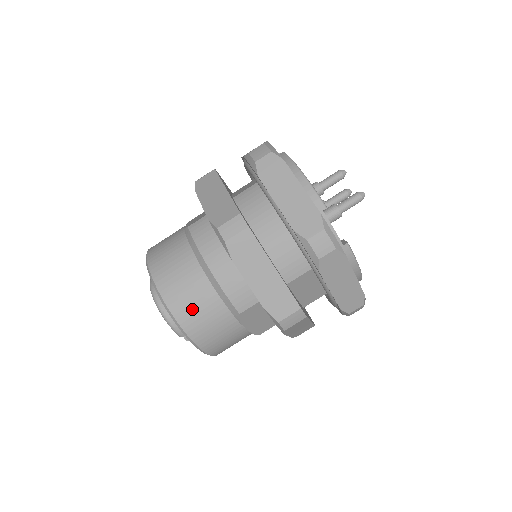
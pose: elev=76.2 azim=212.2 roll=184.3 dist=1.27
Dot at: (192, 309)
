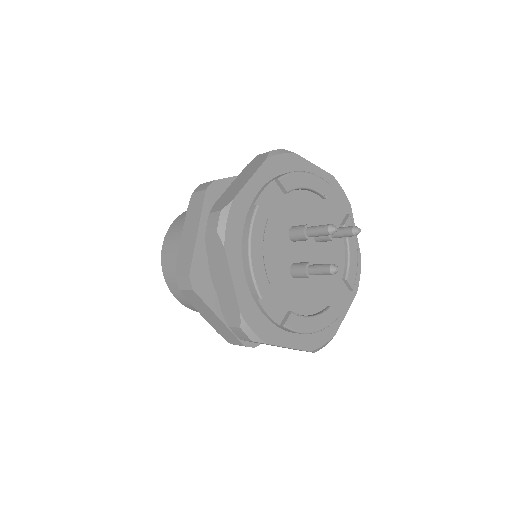
Dot at: (183, 298)
